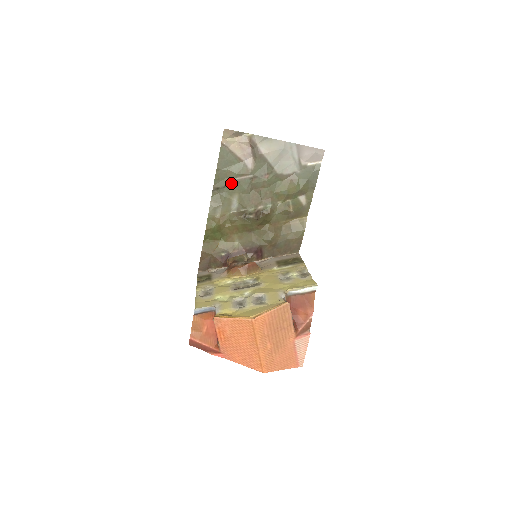
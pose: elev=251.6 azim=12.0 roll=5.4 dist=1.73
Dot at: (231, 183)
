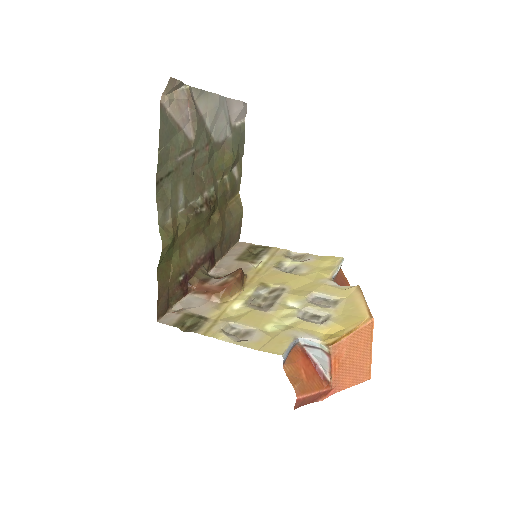
Dot at: (175, 166)
